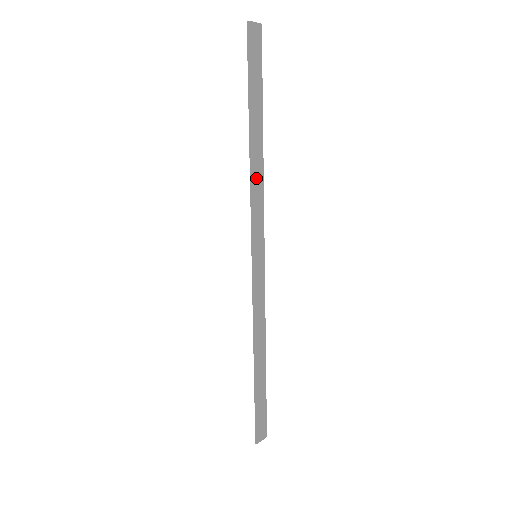
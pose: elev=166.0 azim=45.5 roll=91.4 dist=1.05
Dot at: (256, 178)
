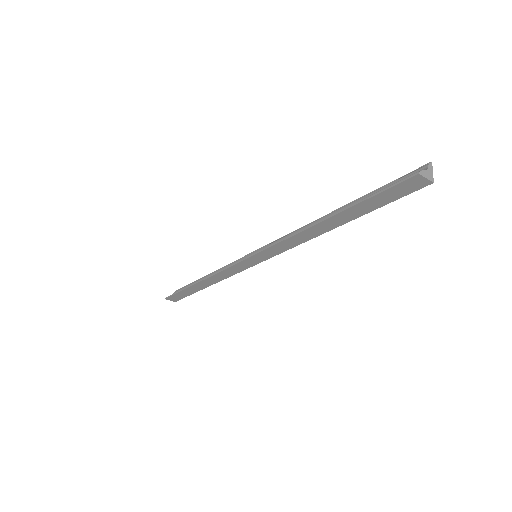
Dot at: (300, 237)
